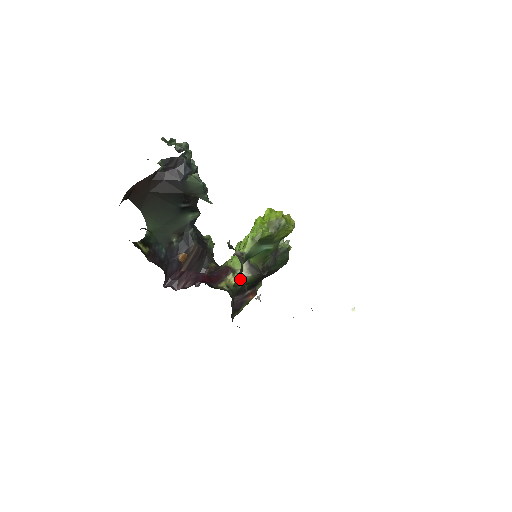
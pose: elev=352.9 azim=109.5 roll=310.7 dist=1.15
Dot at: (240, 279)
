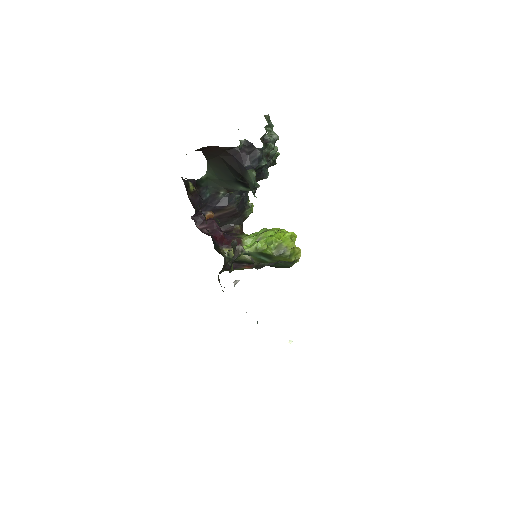
Dot at: (229, 264)
